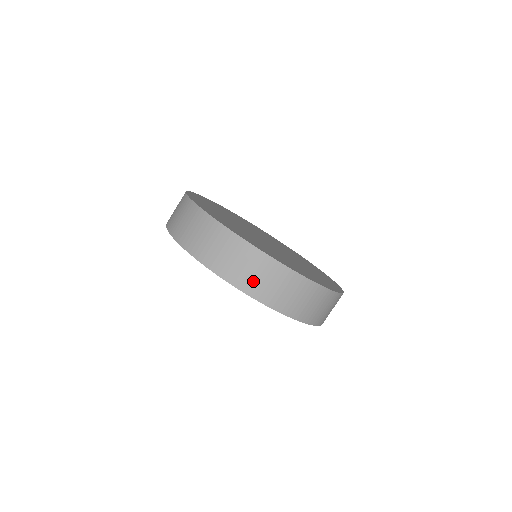
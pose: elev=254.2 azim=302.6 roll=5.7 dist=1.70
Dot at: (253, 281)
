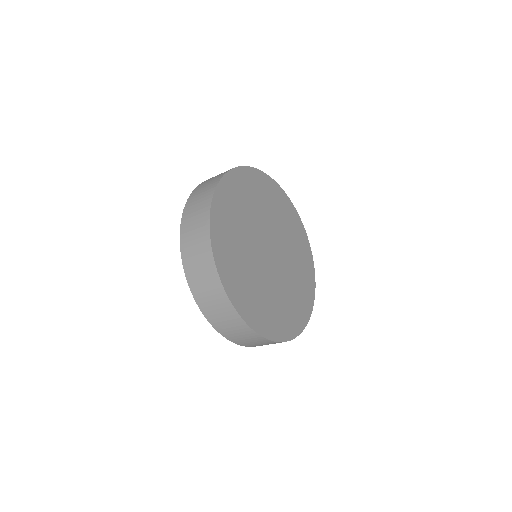
Dot at: (192, 259)
